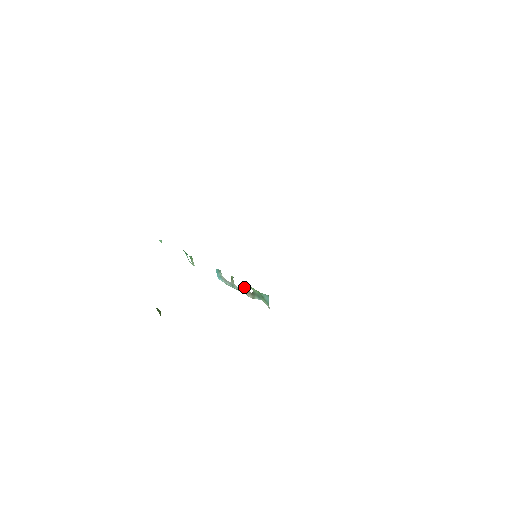
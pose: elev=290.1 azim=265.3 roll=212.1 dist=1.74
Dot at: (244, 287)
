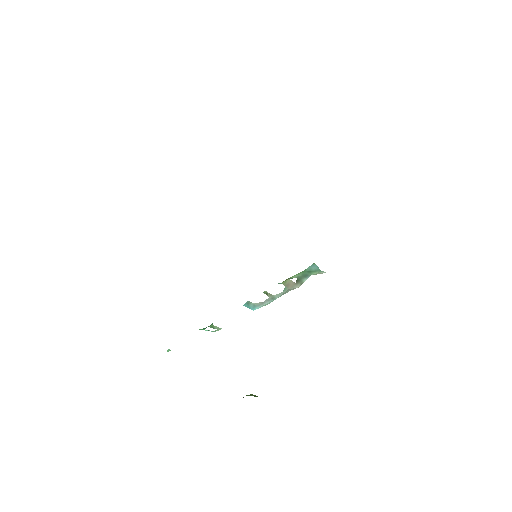
Dot at: (285, 286)
